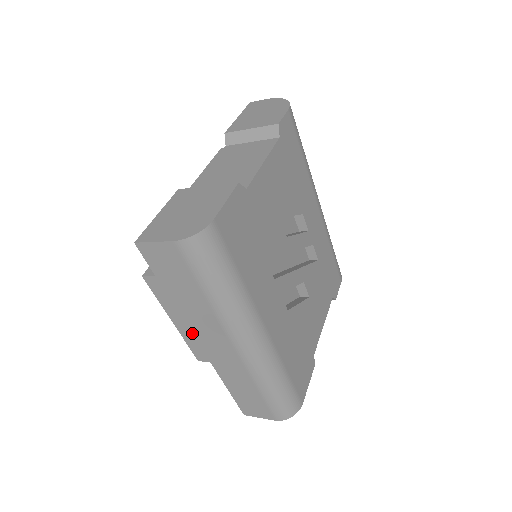
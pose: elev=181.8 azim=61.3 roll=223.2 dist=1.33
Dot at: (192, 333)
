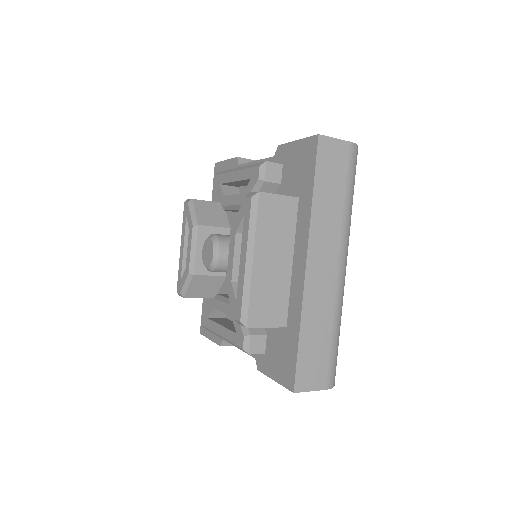
Dot at: (308, 249)
